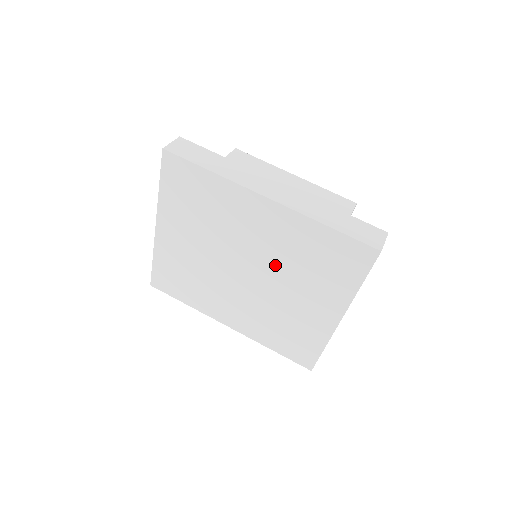
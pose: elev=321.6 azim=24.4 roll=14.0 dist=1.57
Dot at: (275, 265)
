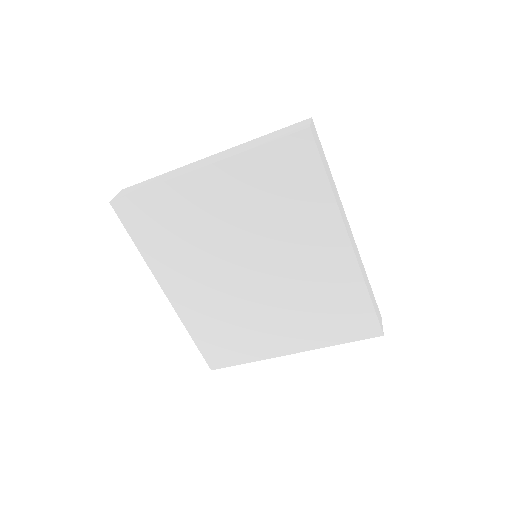
Dot at: (289, 287)
